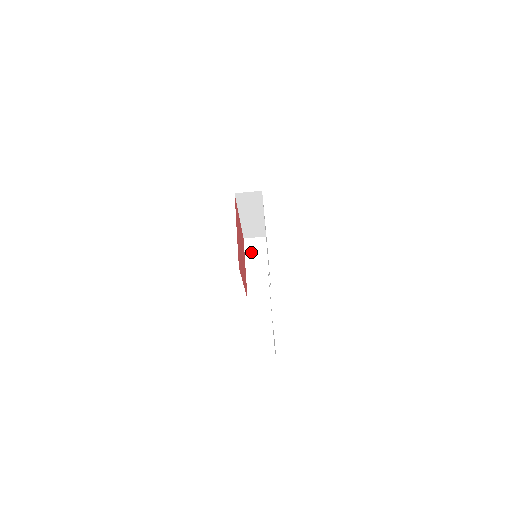
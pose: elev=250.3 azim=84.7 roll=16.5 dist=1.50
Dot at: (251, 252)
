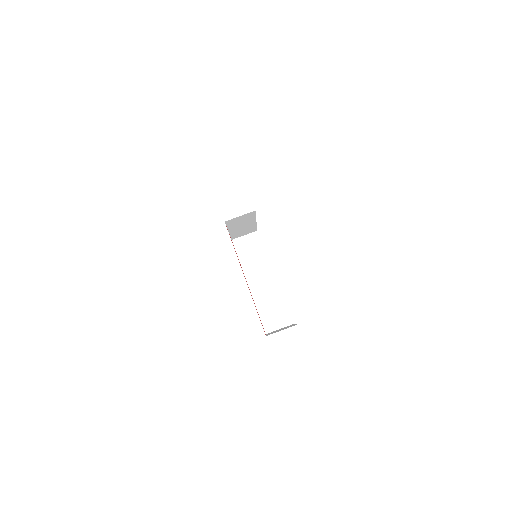
Dot at: occluded
